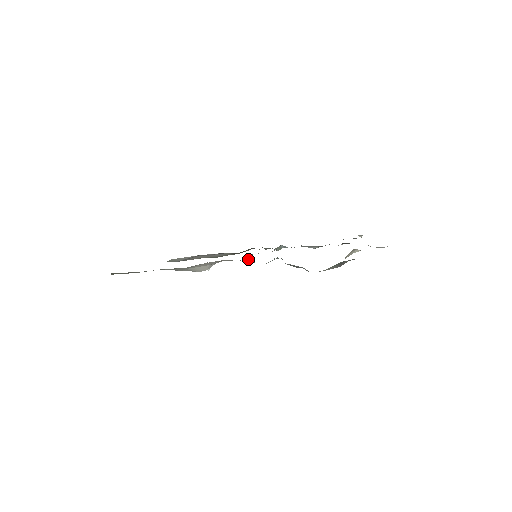
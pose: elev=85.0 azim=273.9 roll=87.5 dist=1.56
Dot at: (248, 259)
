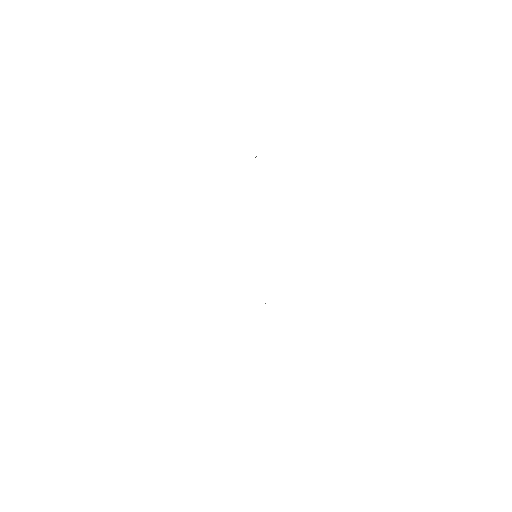
Dot at: occluded
